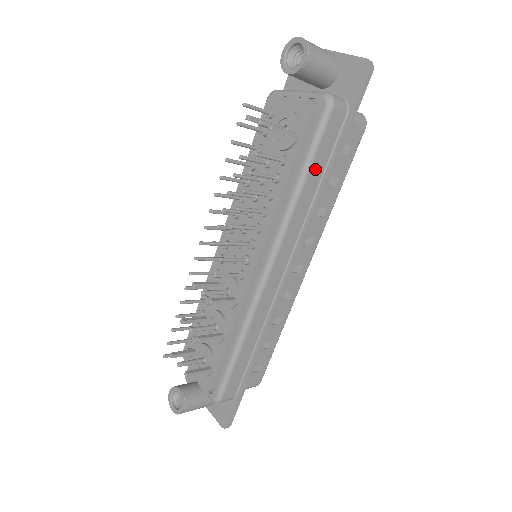
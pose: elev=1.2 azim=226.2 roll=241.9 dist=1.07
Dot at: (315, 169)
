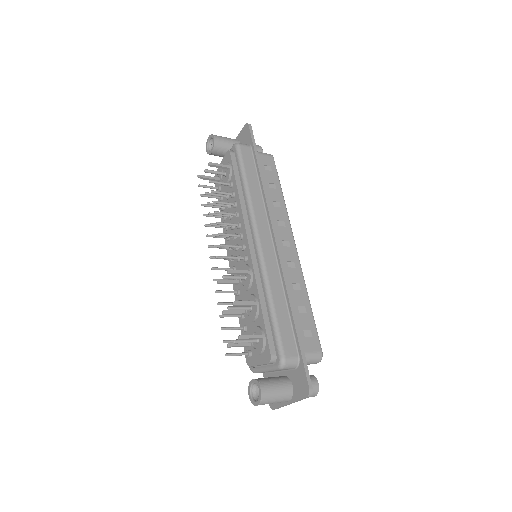
Dot at: (250, 175)
